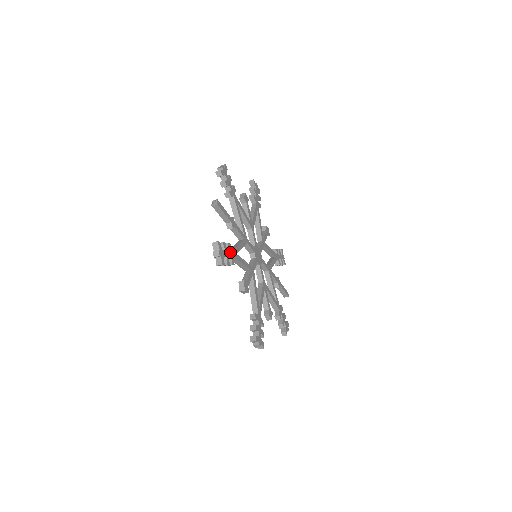
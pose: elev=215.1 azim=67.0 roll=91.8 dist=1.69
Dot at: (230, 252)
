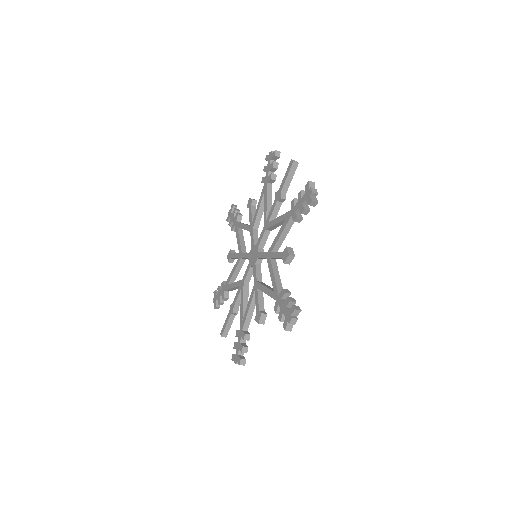
Dot at: occluded
